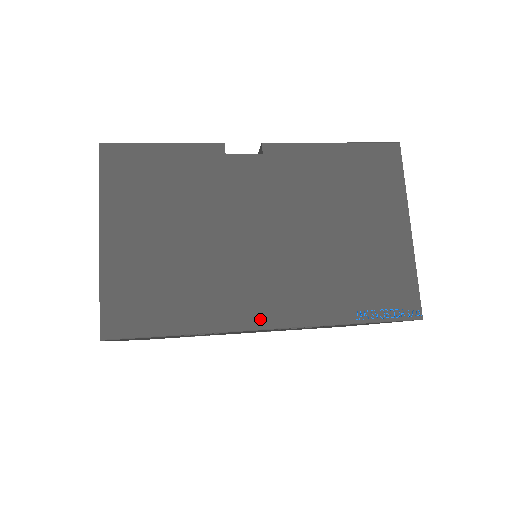
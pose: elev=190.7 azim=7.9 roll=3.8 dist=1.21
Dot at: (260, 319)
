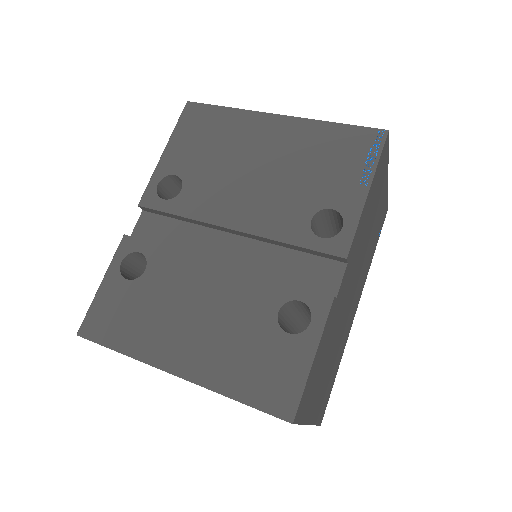
Dot at: (354, 315)
